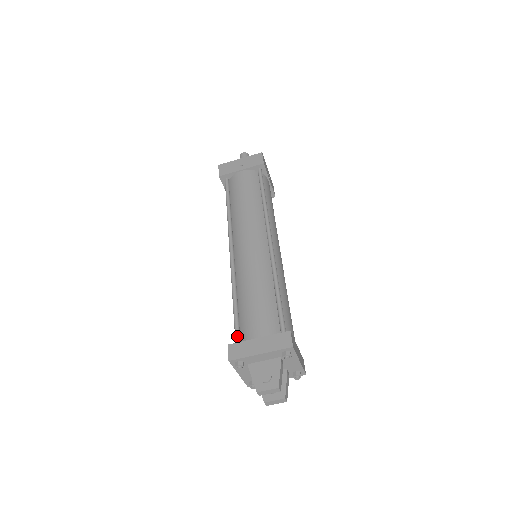
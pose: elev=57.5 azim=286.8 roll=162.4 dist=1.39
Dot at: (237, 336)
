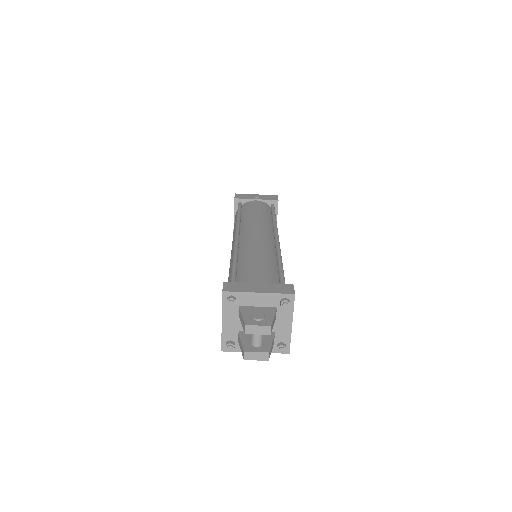
Dot at: occluded
